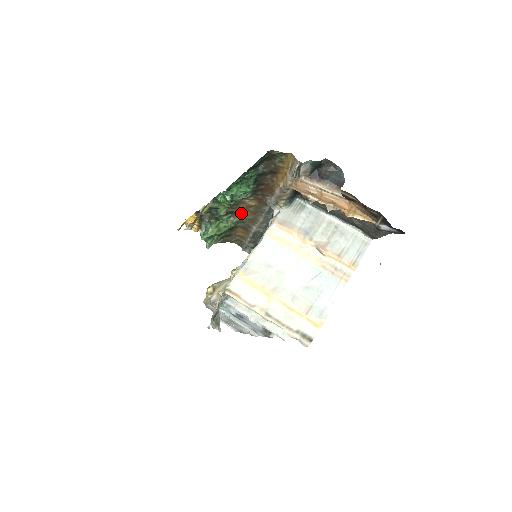
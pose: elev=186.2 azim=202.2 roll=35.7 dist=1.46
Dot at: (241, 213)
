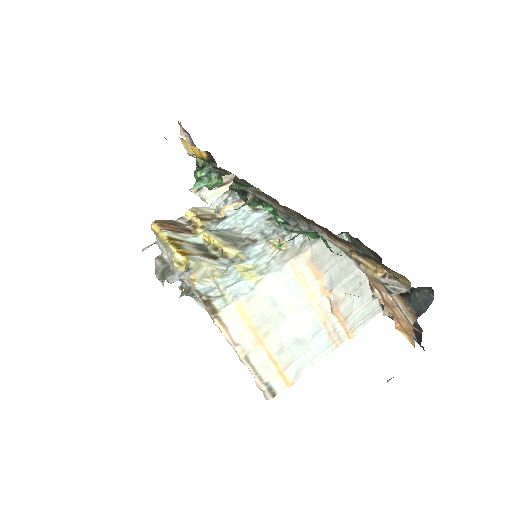
Dot at: occluded
